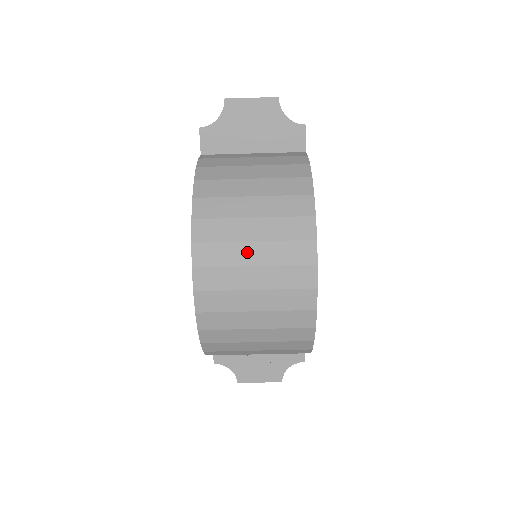
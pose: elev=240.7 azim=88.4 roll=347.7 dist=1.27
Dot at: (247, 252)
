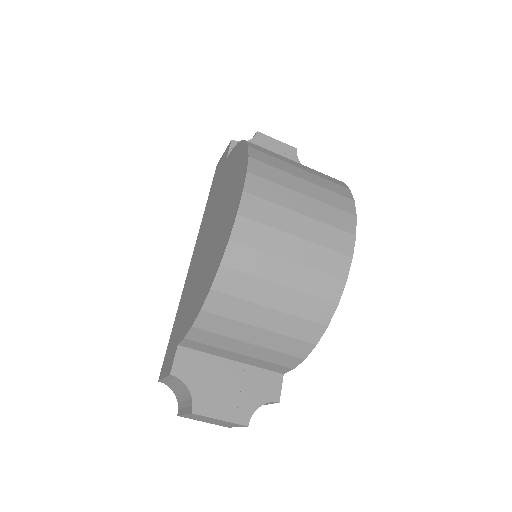
Dot at: (297, 183)
